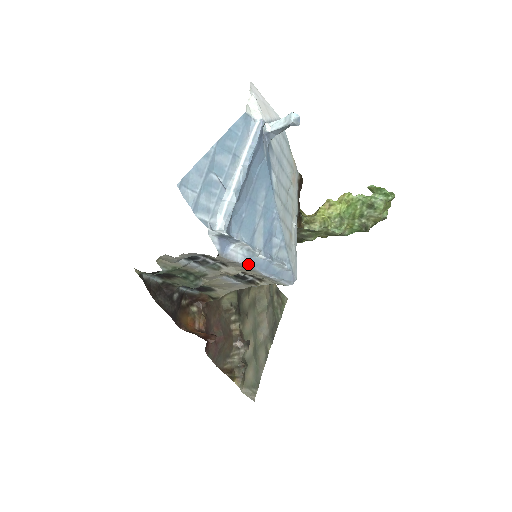
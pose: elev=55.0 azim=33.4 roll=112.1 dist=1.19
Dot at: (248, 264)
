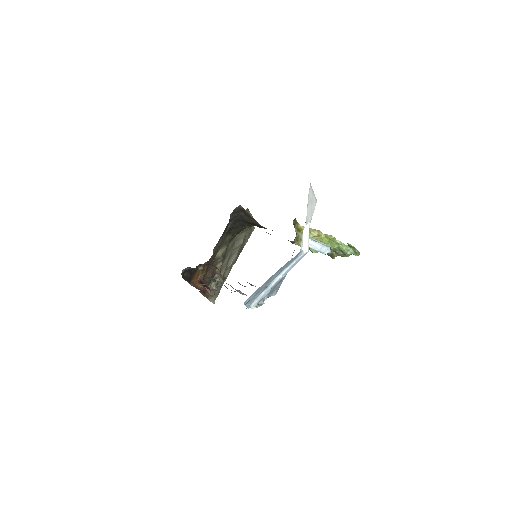
Dot at: occluded
